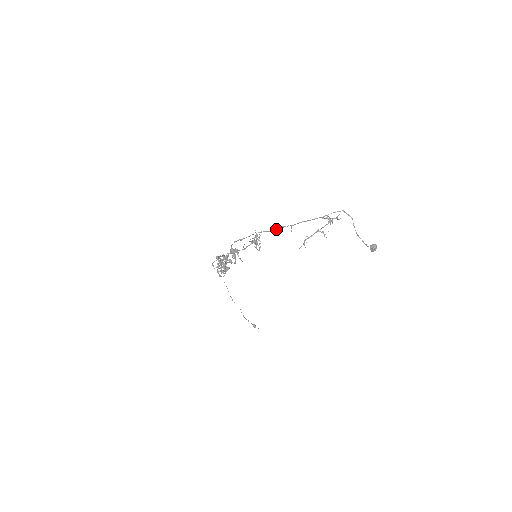
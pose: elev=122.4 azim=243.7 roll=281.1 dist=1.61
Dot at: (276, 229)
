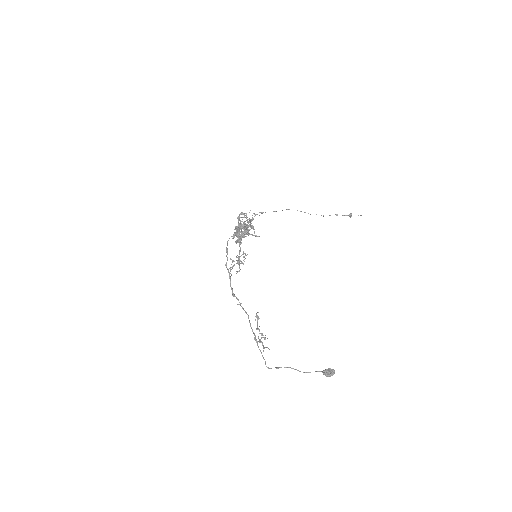
Dot at: (232, 289)
